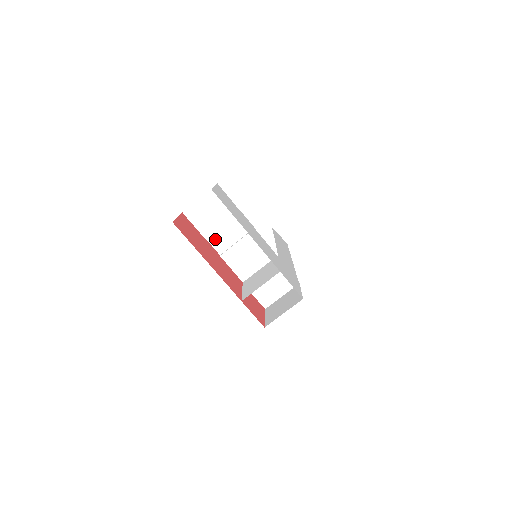
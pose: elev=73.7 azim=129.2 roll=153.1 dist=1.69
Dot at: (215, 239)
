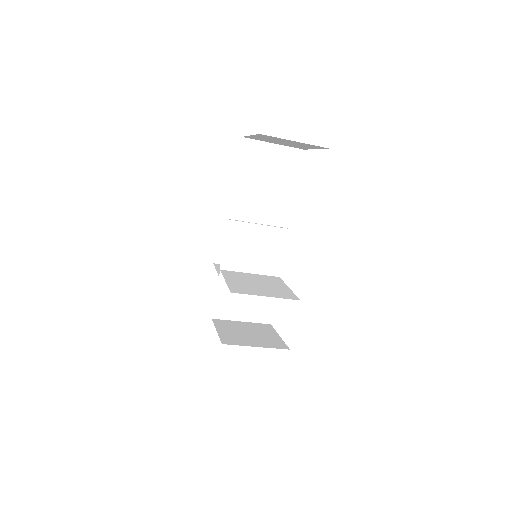
Dot at: (241, 198)
